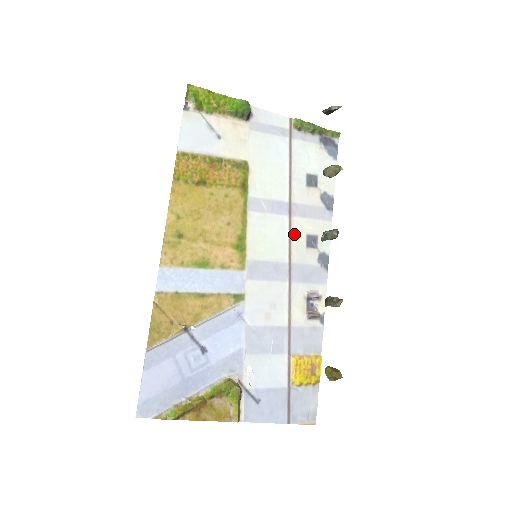
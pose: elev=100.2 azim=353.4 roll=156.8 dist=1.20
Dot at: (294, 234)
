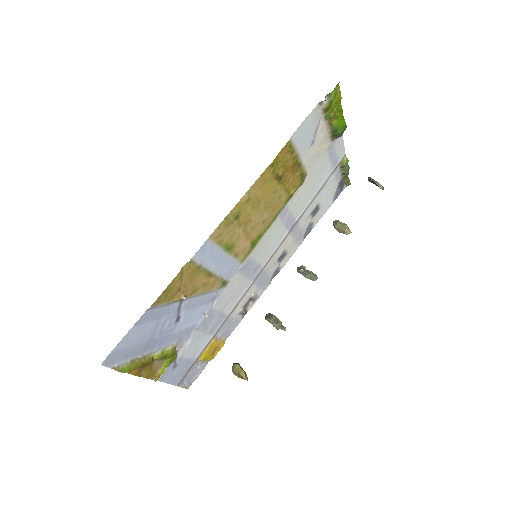
Dot at: (280, 247)
